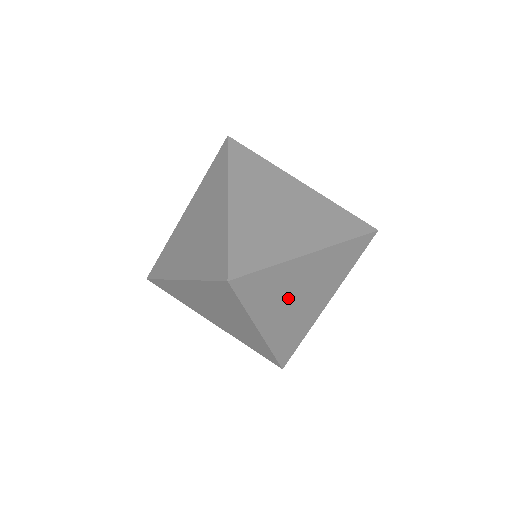
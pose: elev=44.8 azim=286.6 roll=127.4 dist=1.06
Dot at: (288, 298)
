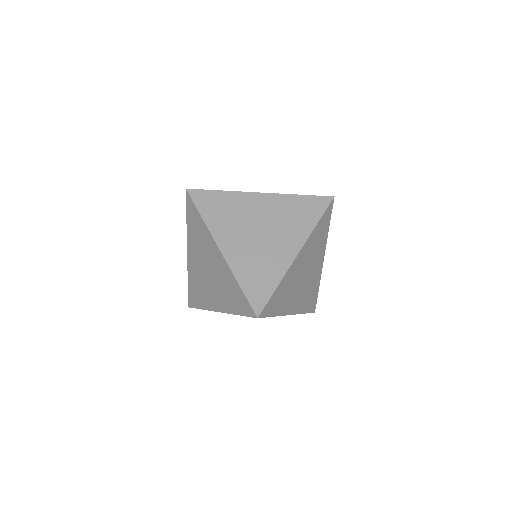
Dot at: (245, 227)
